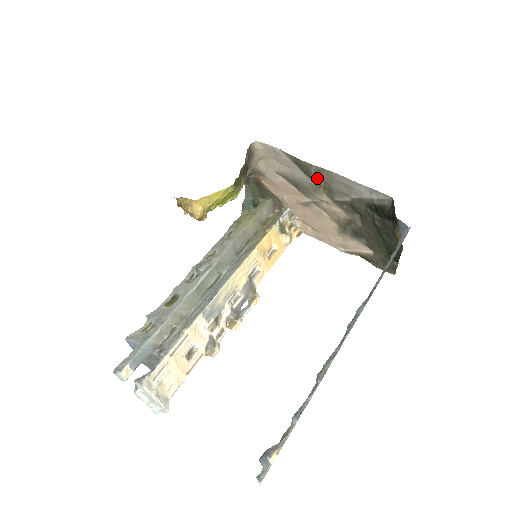
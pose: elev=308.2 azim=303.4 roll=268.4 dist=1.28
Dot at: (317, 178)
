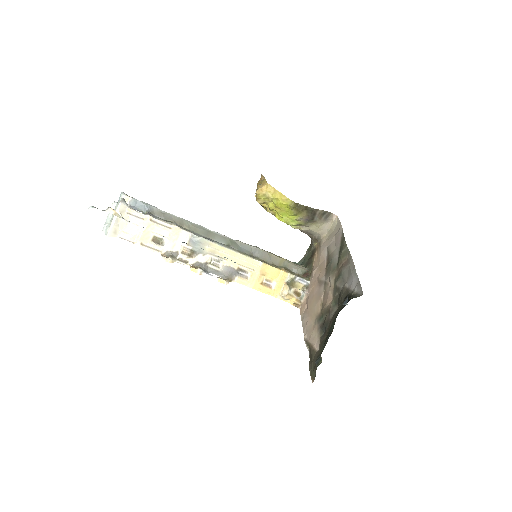
Dot at: (341, 259)
